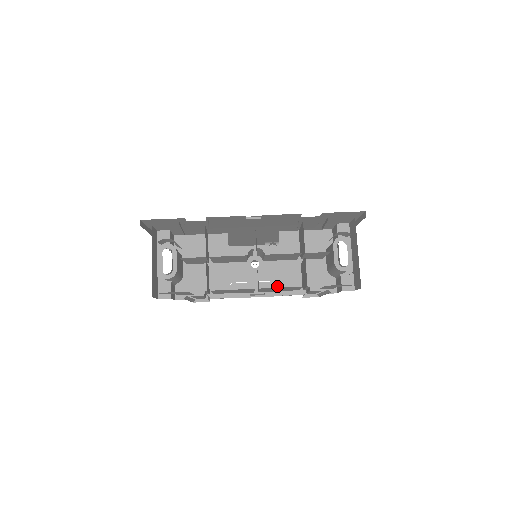
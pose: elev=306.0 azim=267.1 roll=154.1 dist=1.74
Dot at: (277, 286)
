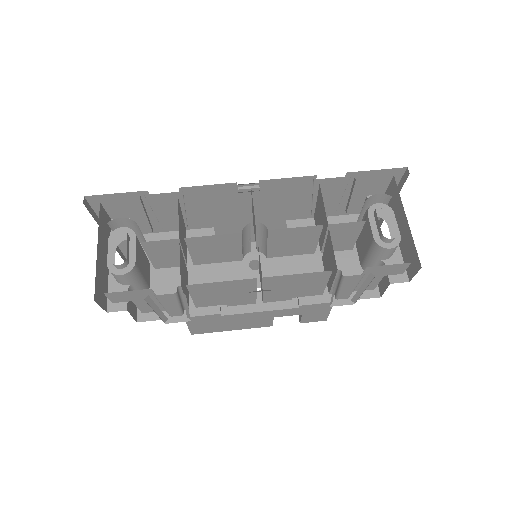
Dot at: occluded
